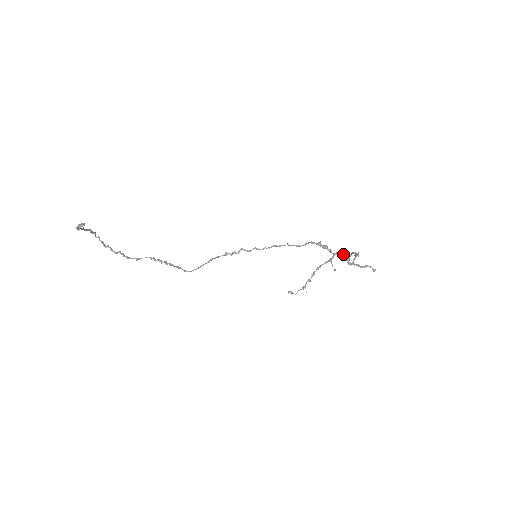
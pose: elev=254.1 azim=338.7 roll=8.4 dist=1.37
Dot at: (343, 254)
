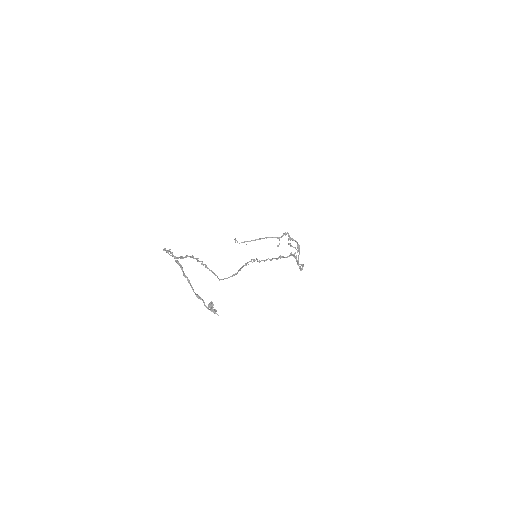
Dot at: (302, 265)
